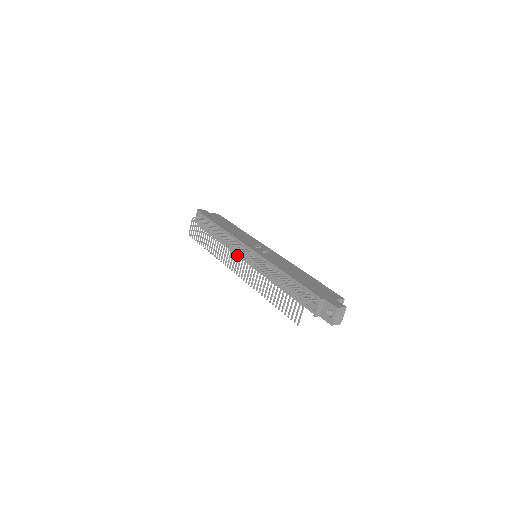
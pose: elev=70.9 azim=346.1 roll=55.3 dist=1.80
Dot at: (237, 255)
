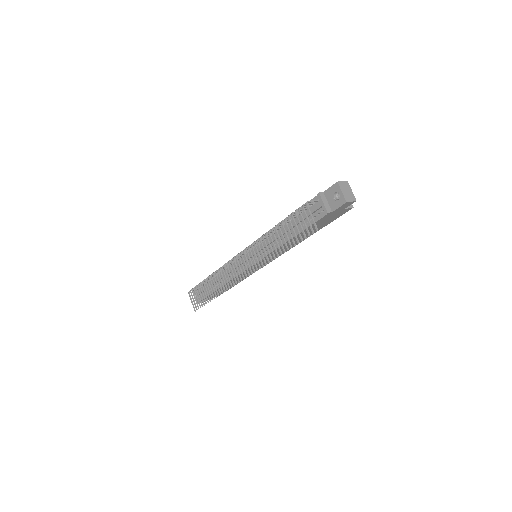
Dot at: (240, 272)
